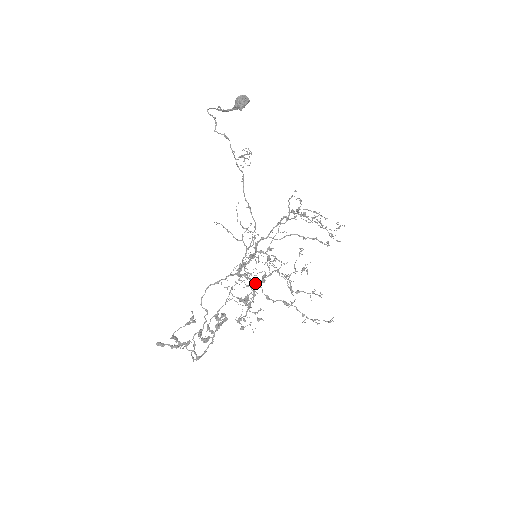
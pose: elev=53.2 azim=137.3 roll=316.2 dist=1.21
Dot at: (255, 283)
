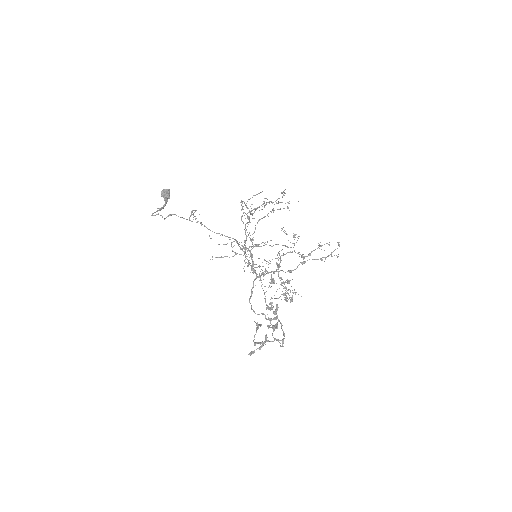
Dot at: occluded
